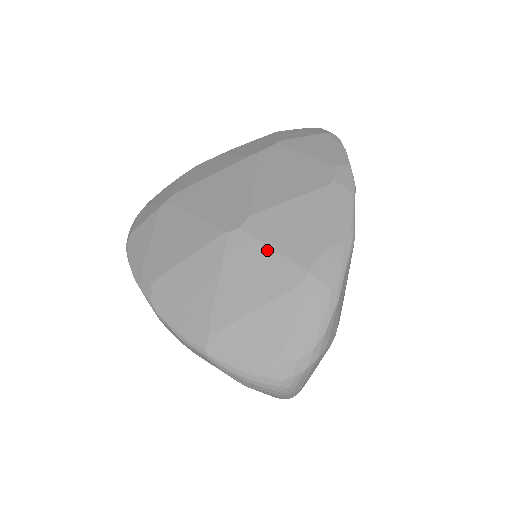
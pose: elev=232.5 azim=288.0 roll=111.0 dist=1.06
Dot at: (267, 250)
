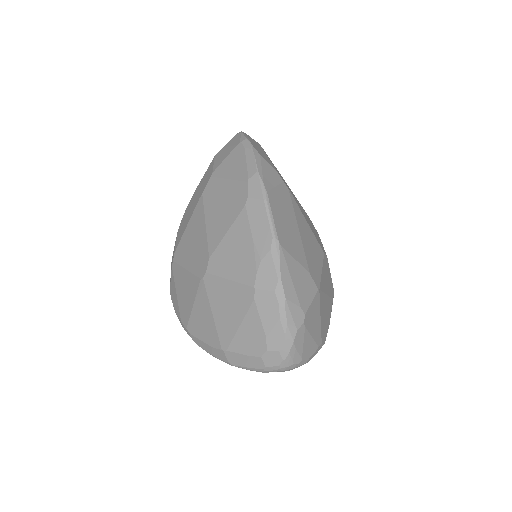
Dot at: (227, 282)
